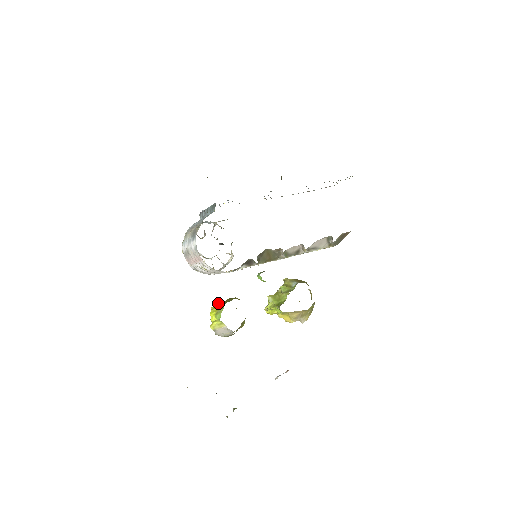
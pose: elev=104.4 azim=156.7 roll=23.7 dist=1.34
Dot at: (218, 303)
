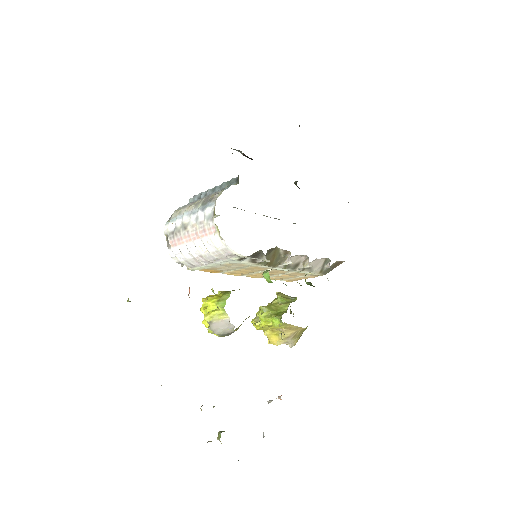
Dot at: (212, 295)
